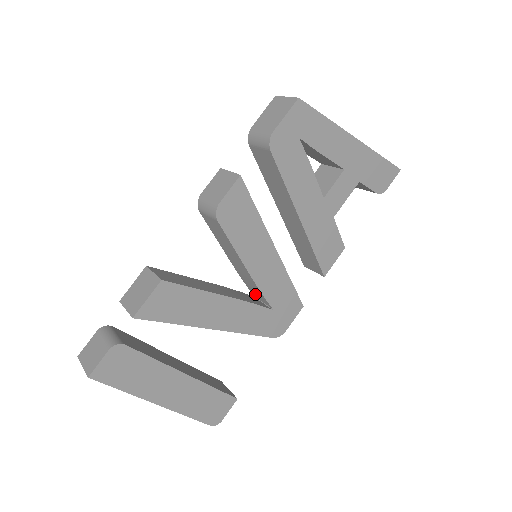
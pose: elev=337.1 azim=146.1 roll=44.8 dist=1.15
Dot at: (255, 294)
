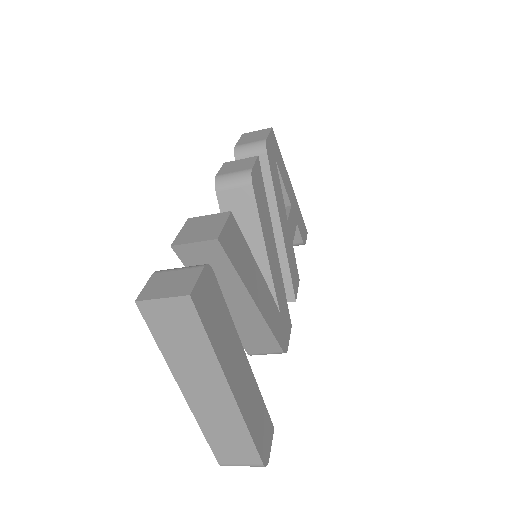
Dot at: occluded
